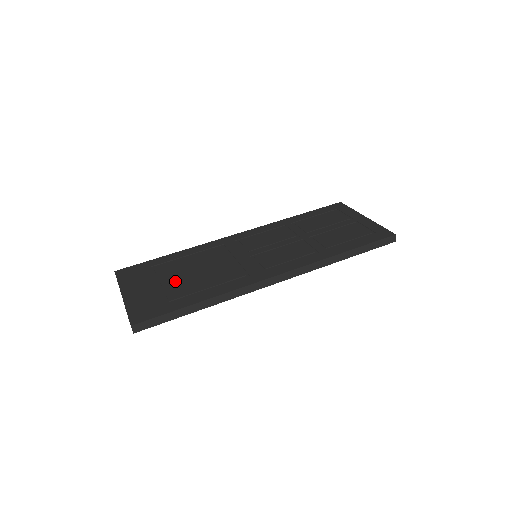
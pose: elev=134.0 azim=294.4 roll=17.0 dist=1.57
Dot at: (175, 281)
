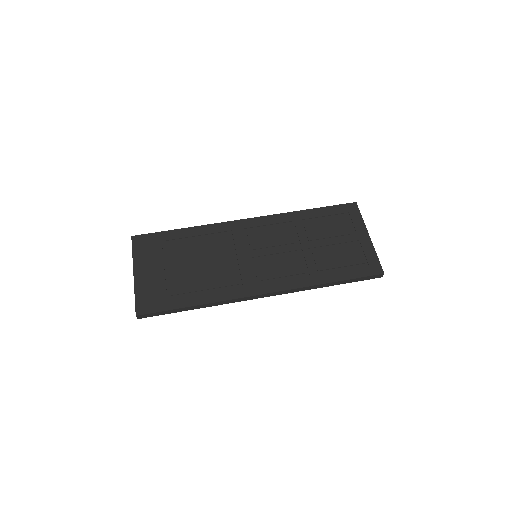
Dot at: (180, 270)
